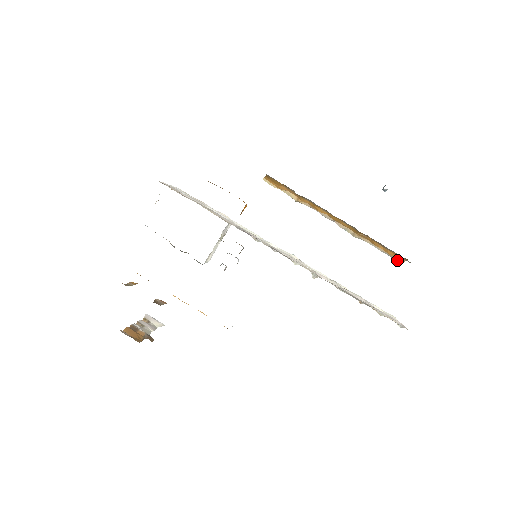
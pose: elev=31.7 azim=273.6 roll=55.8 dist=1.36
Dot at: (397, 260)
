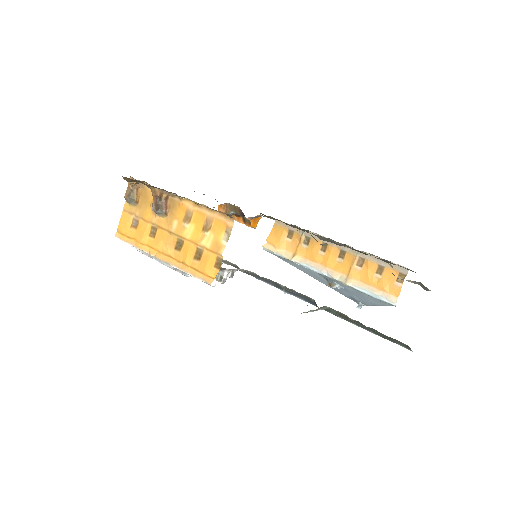
Dot at: (392, 299)
